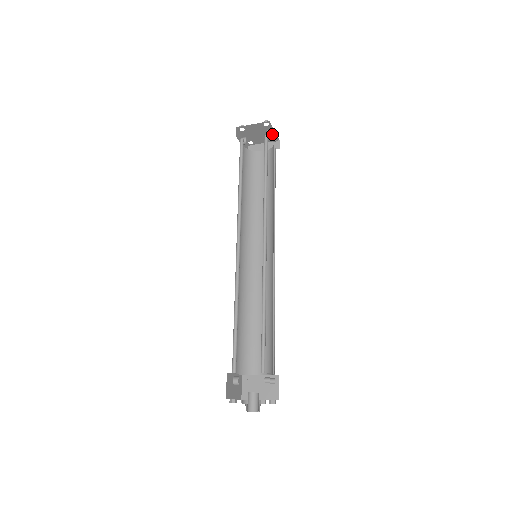
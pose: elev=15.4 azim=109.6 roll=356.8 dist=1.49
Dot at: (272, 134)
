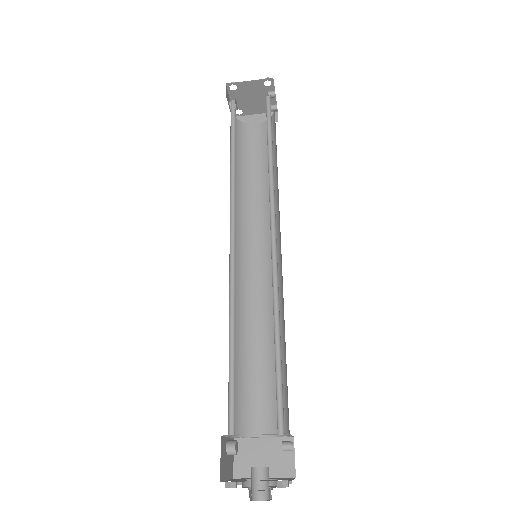
Dot at: (271, 101)
